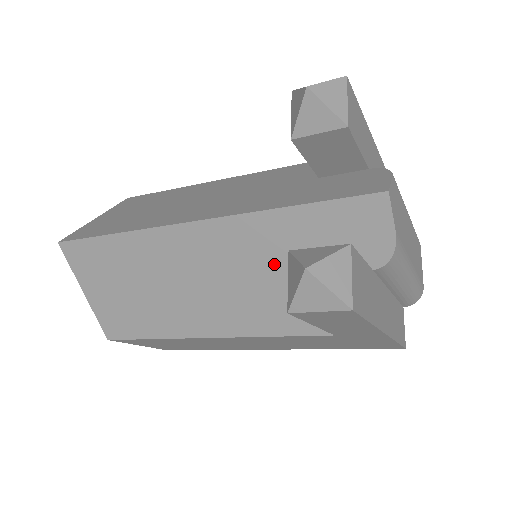
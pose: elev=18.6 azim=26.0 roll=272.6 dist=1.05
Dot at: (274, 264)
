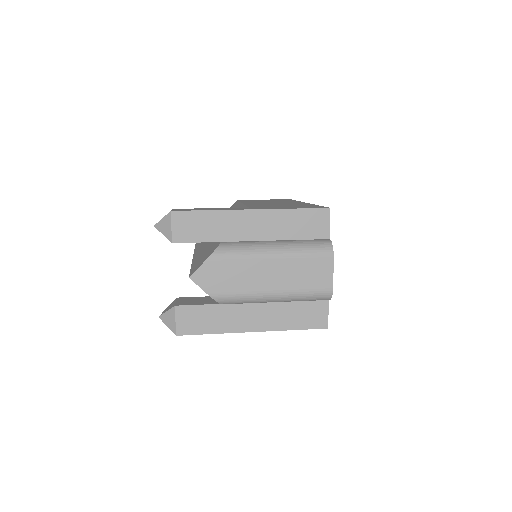
Dot at: occluded
